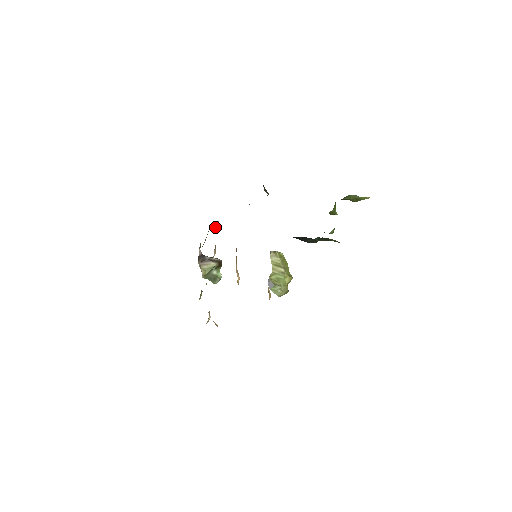
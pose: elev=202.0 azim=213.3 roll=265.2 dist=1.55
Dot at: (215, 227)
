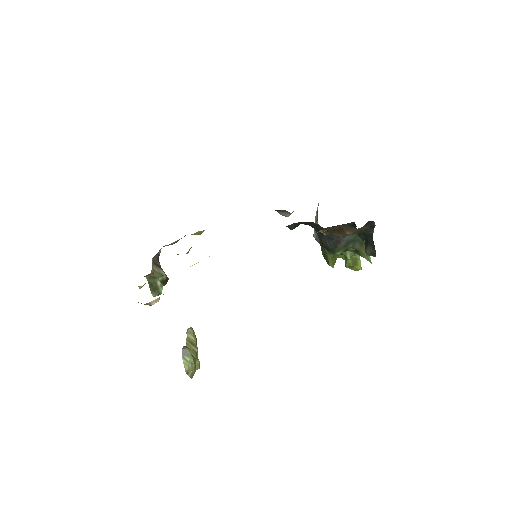
Dot at: (201, 231)
